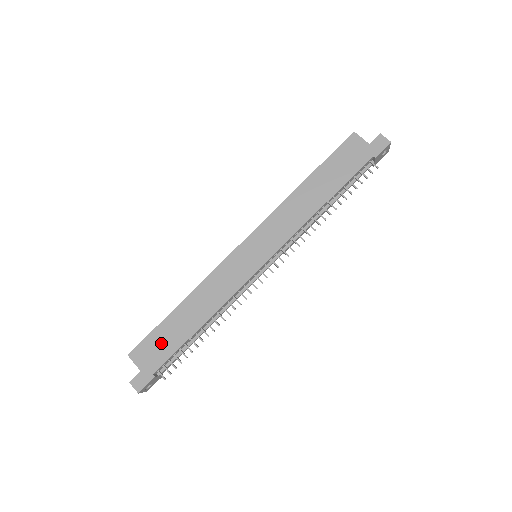
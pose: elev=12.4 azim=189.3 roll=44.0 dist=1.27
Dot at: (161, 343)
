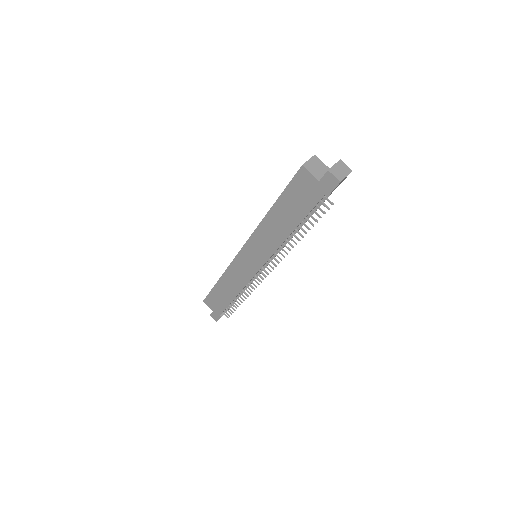
Dot at: (217, 300)
